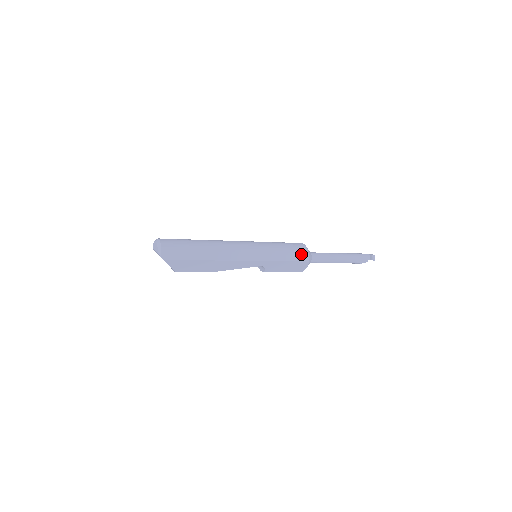
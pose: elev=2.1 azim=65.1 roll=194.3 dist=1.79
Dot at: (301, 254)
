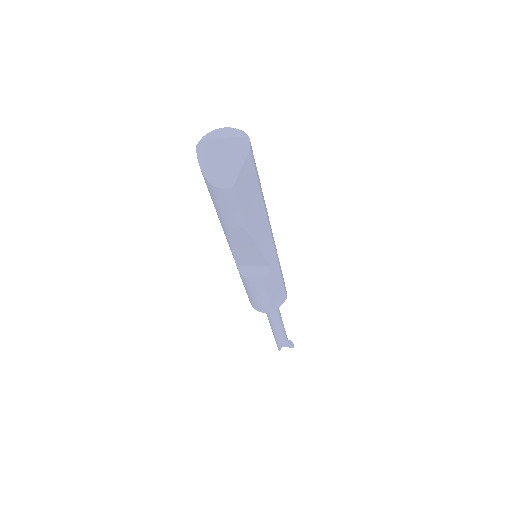
Dot at: occluded
